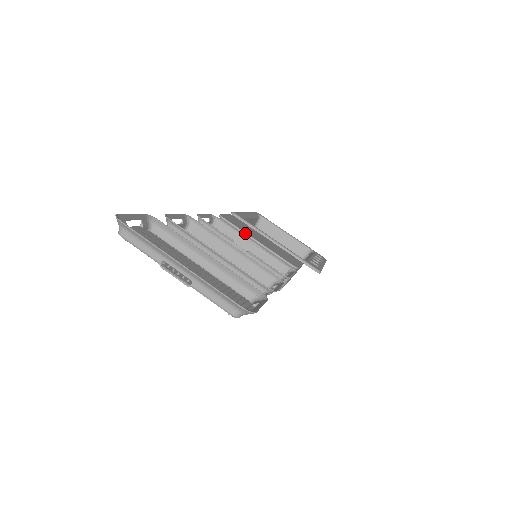
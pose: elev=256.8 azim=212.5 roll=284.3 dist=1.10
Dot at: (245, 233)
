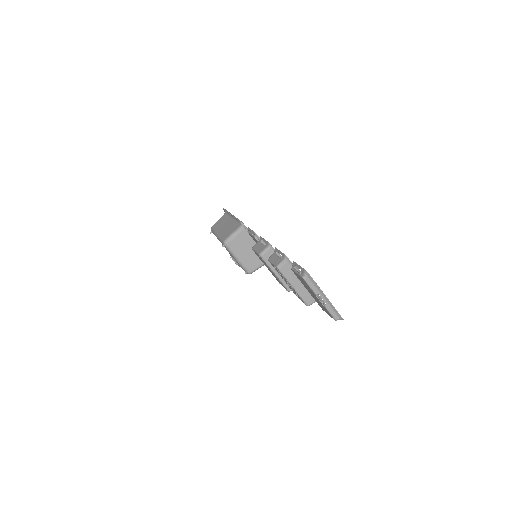
Dot at: occluded
